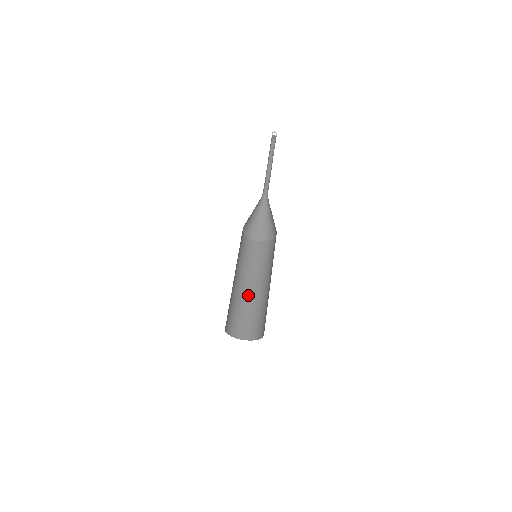
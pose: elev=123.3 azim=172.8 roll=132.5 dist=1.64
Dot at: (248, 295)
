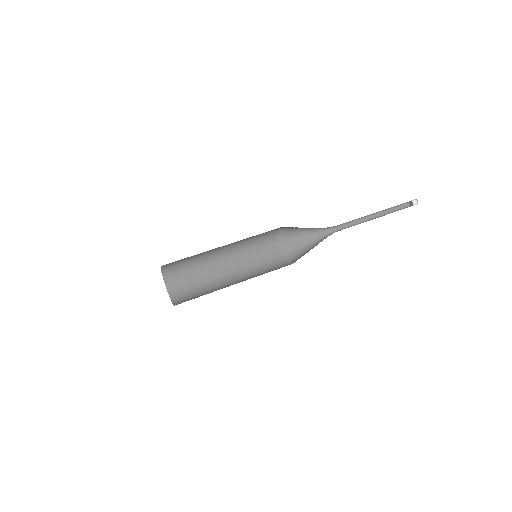
Dot at: (218, 277)
